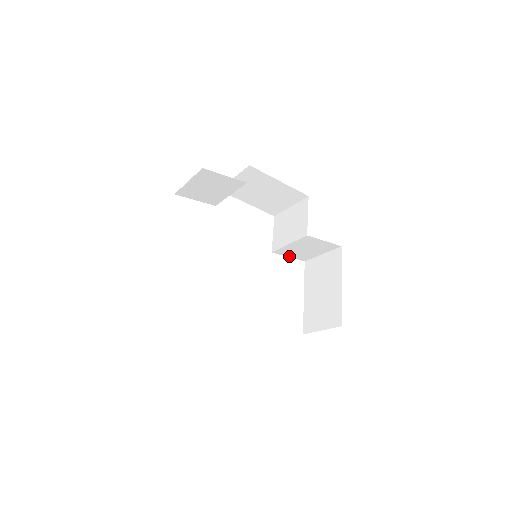
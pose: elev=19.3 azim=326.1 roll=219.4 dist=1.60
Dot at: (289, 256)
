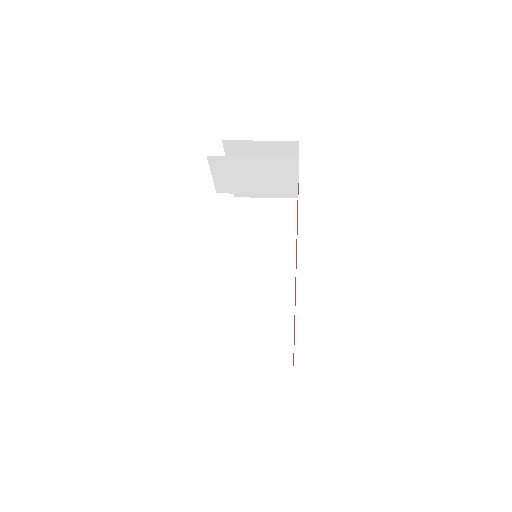
Dot at: occluded
